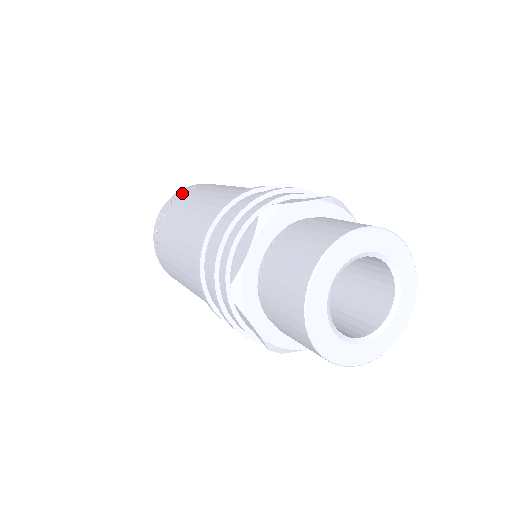
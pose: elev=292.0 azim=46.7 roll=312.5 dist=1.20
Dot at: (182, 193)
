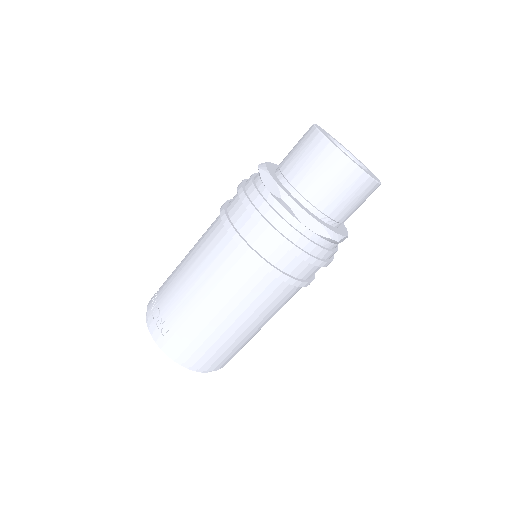
Dot at: (157, 292)
